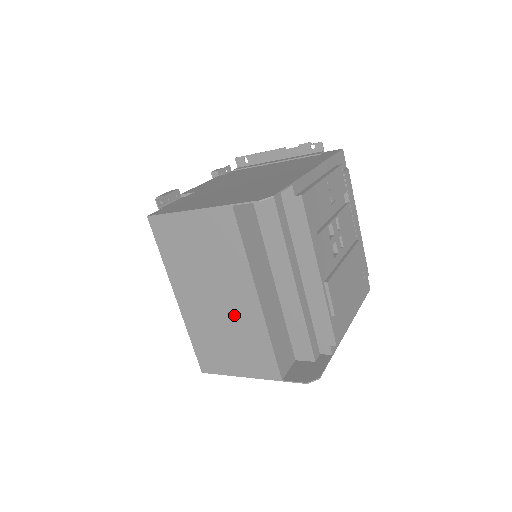
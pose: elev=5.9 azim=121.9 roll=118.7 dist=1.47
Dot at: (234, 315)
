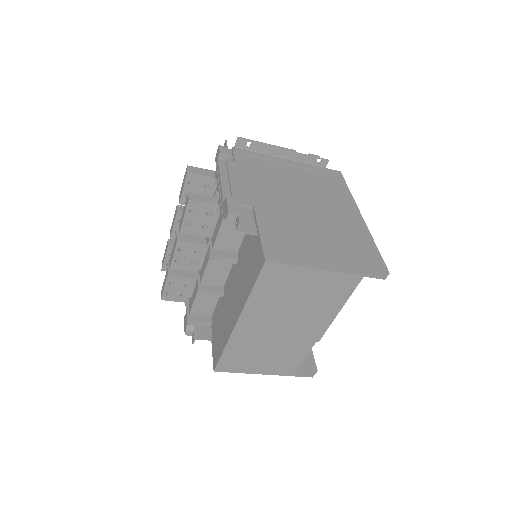
Dot at: (290, 339)
